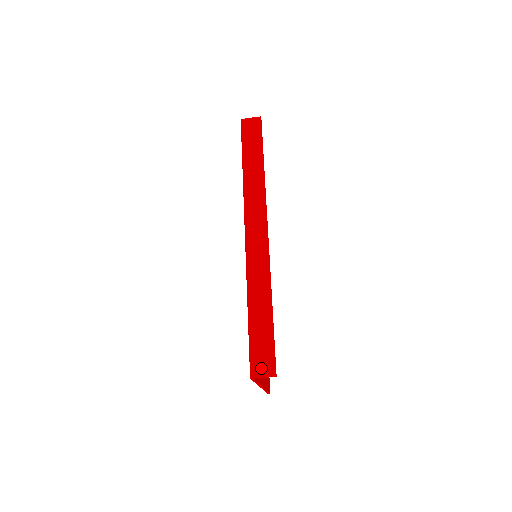
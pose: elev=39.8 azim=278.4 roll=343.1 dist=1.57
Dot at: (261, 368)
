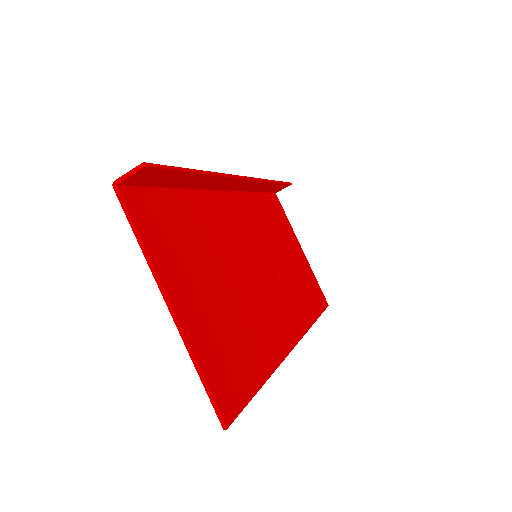
Dot at: occluded
